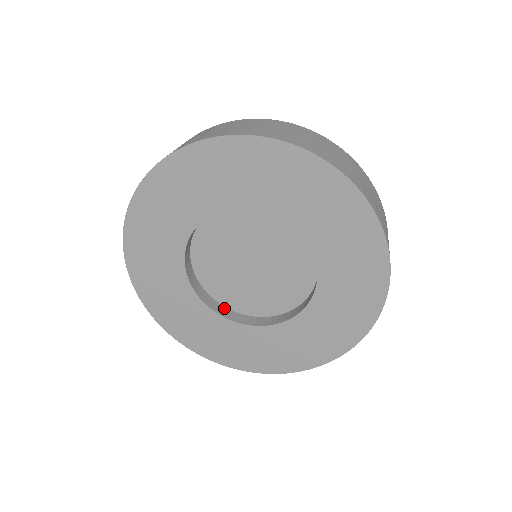
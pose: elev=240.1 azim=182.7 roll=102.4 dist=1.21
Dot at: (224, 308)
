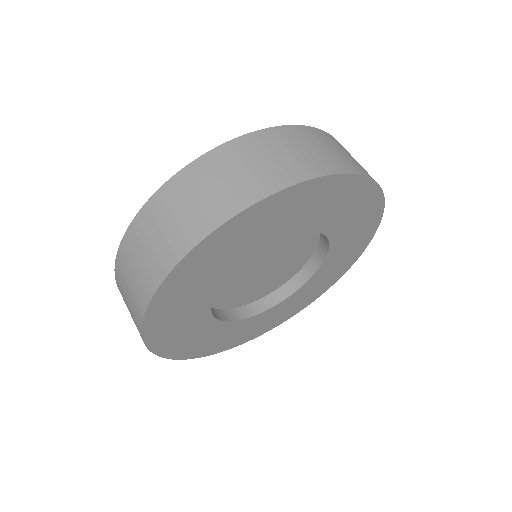
Dot at: (220, 311)
